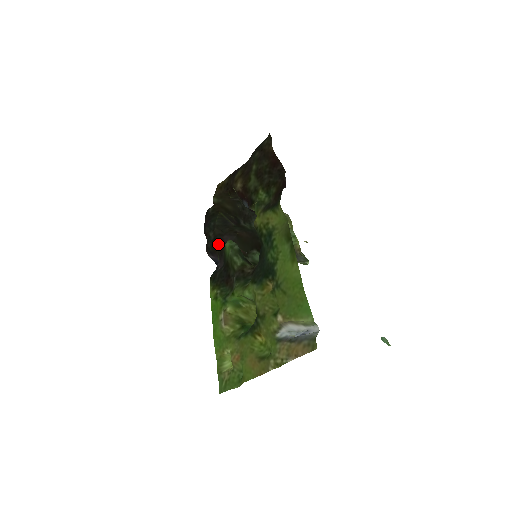
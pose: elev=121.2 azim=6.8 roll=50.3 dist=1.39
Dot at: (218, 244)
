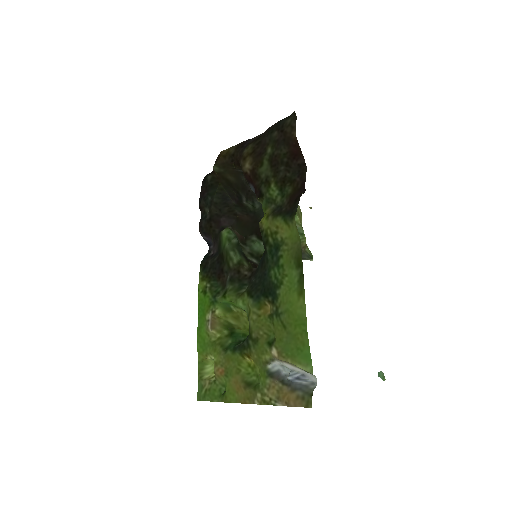
Dot at: (214, 226)
